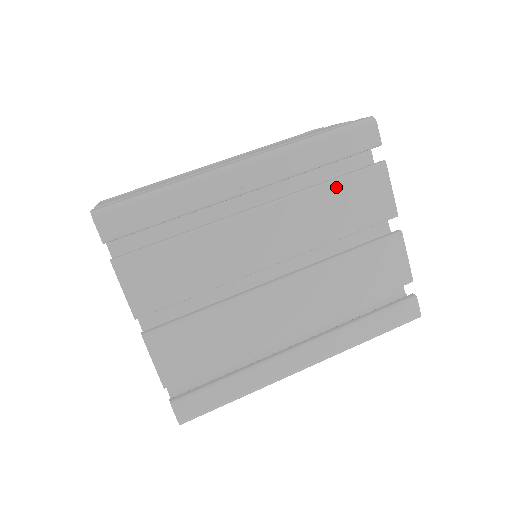
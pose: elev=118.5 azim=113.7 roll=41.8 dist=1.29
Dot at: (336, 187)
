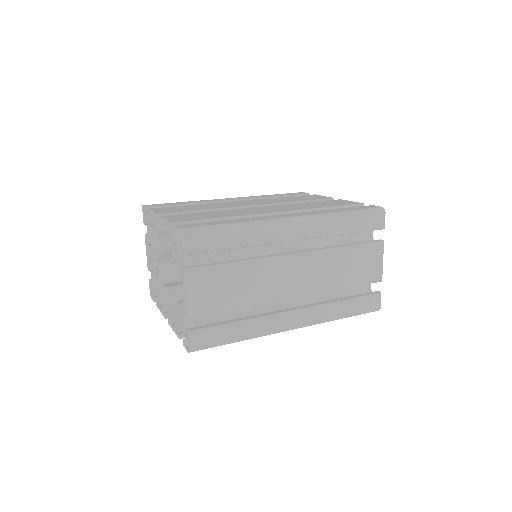
Dot at: (286, 197)
